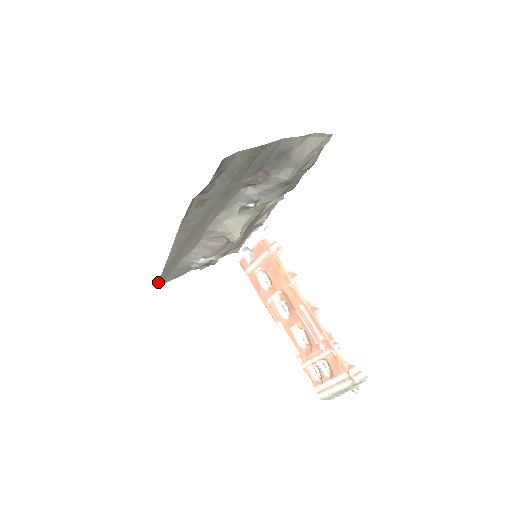
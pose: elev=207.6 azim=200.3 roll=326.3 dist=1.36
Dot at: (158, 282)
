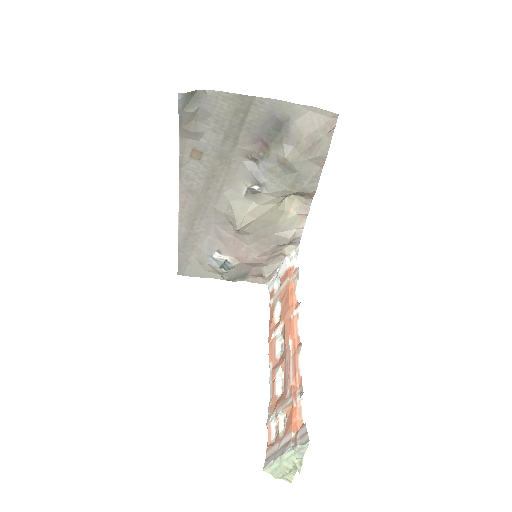
Dot at: (178, 268)
